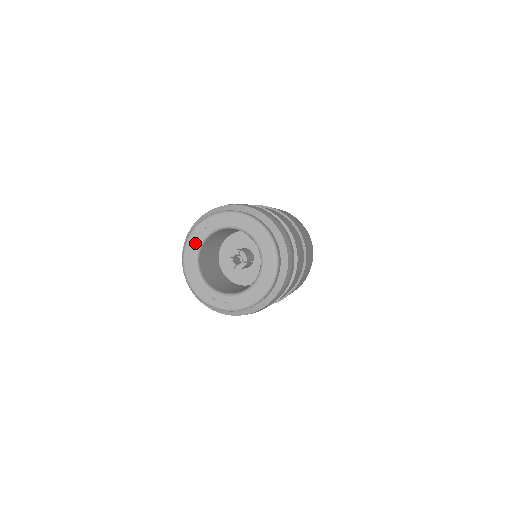
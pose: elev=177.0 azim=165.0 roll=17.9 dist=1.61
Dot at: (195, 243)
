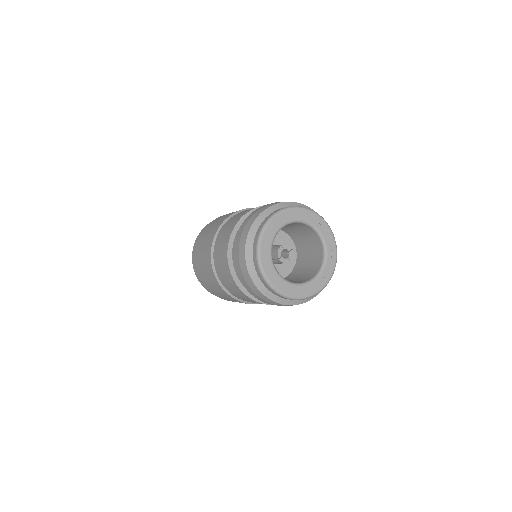
Dot at: (270, 267)
